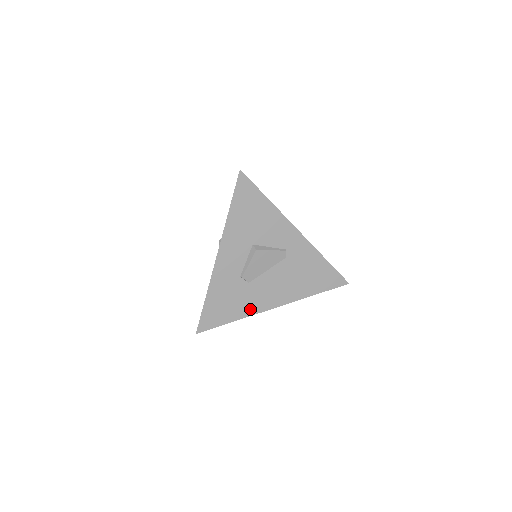
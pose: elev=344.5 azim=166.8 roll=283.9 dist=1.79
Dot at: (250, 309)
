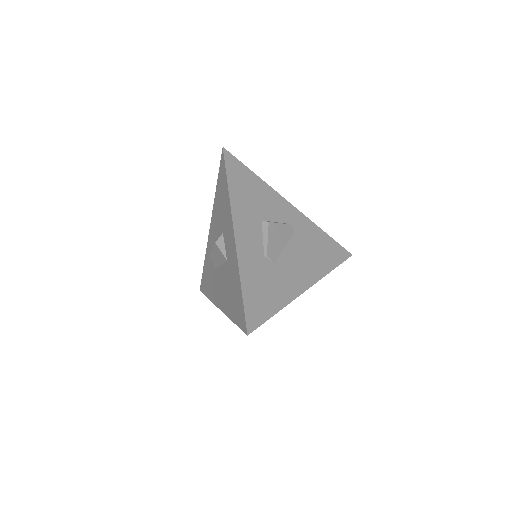
Dot at: (287, 294)
